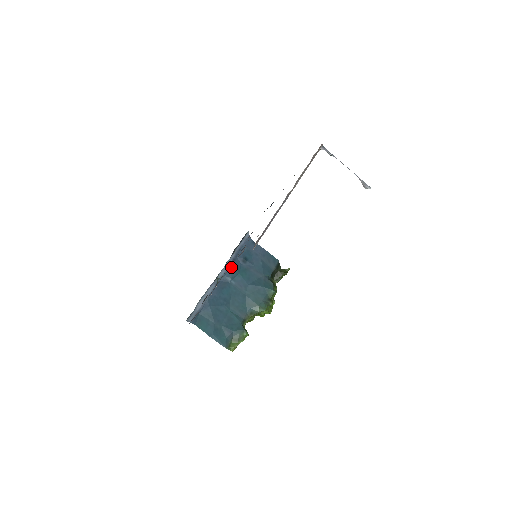
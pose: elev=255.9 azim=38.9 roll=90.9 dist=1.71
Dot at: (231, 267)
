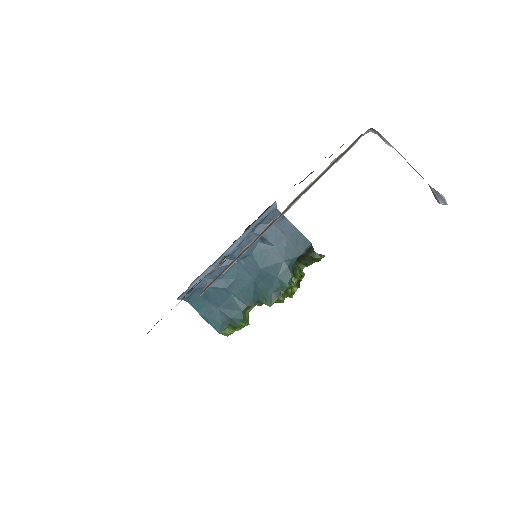
Dot at: (243, 245)
